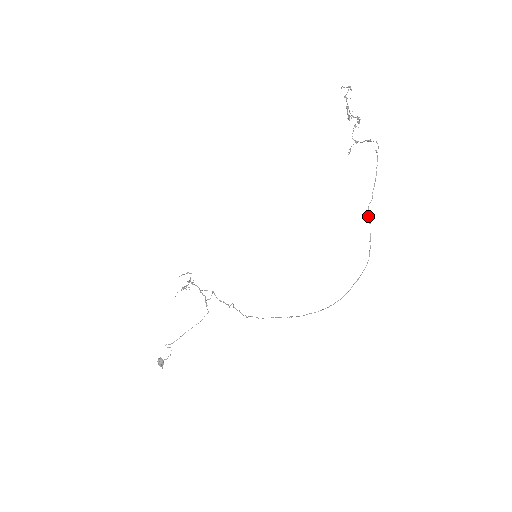
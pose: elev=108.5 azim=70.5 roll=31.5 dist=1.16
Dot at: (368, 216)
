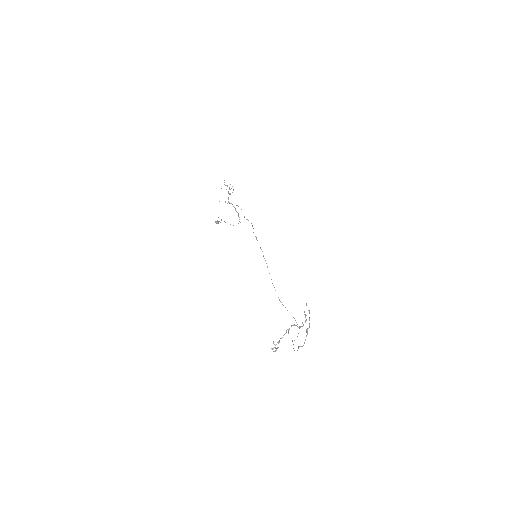
Dot at: occluded
